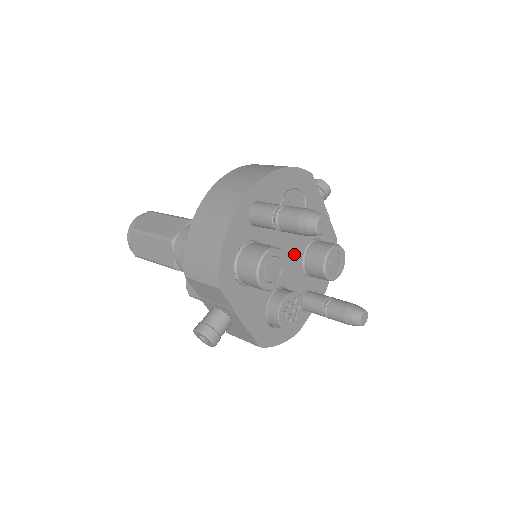
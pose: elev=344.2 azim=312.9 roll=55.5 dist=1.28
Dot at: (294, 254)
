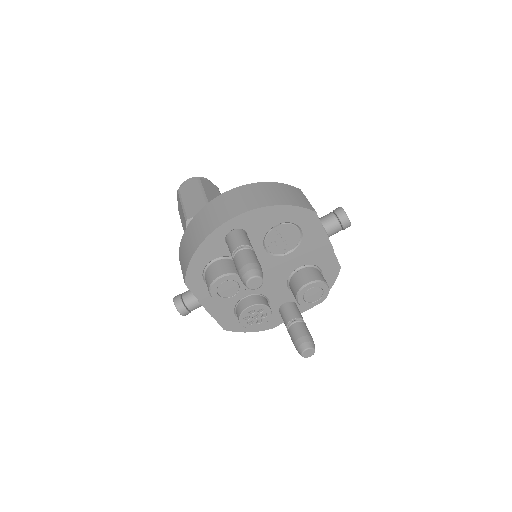
Dot at: (278, 273)
